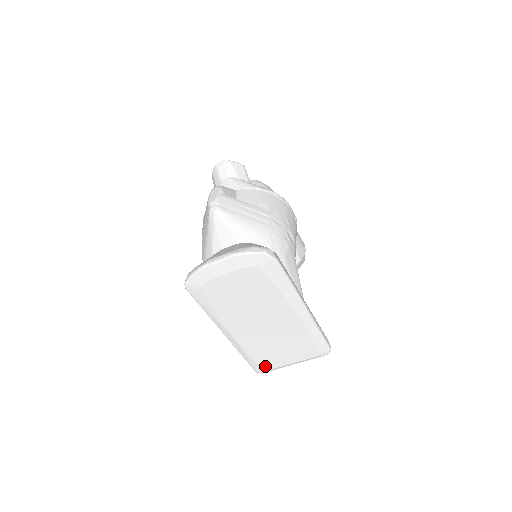
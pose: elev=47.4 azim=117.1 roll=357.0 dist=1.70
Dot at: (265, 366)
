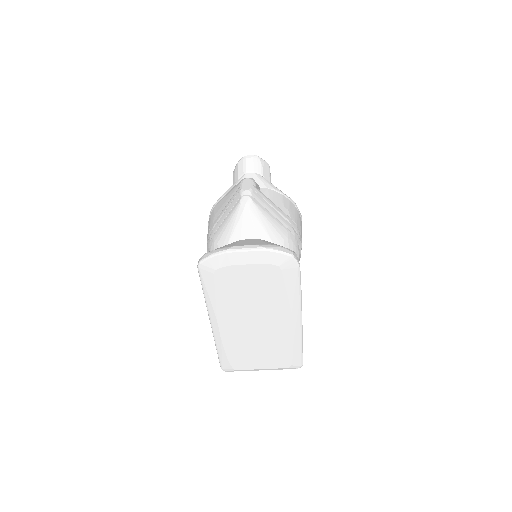
Dot at: (234, 365)
